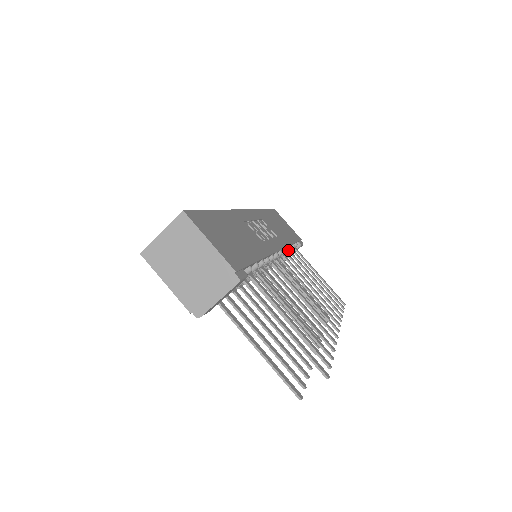
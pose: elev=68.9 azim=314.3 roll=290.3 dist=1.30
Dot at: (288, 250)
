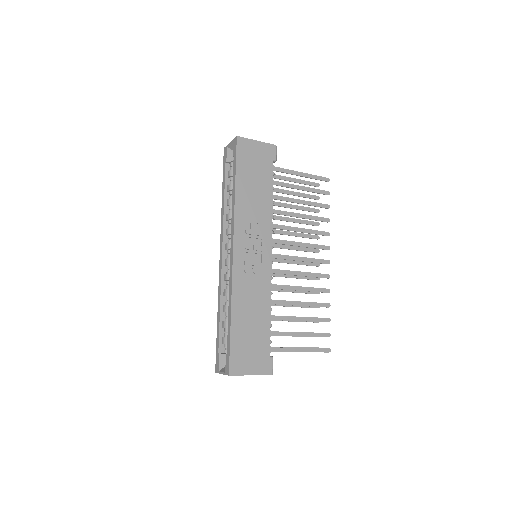
Dot at: (273, 218)
